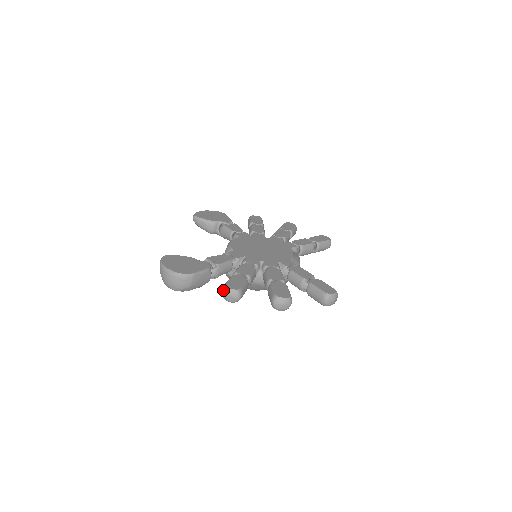
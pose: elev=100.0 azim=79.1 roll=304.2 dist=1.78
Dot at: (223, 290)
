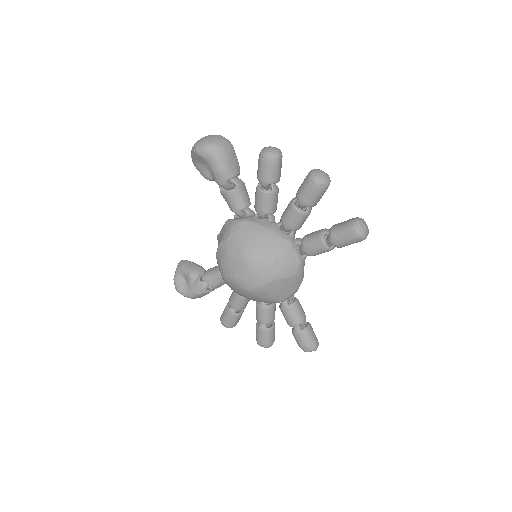
Dot at: (265, 147)
